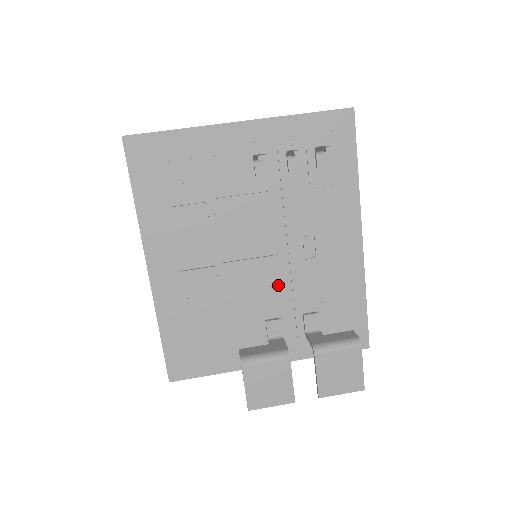
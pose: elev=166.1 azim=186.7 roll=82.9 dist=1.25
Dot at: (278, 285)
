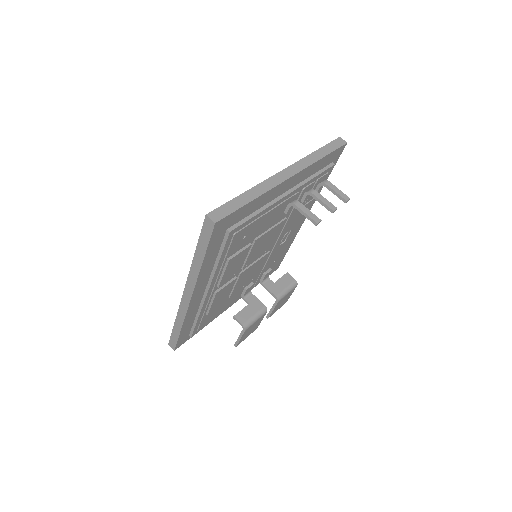
Dot at: (261, 267)
